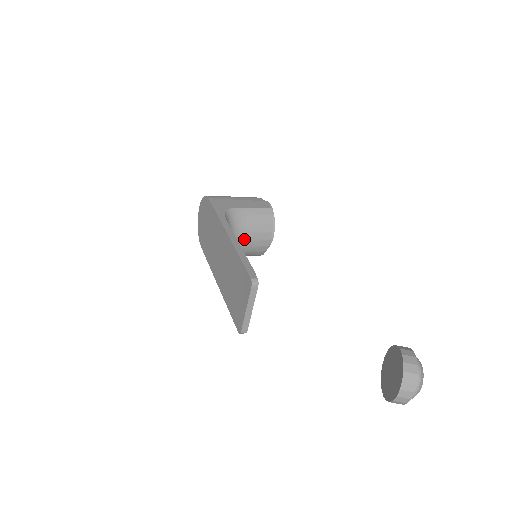
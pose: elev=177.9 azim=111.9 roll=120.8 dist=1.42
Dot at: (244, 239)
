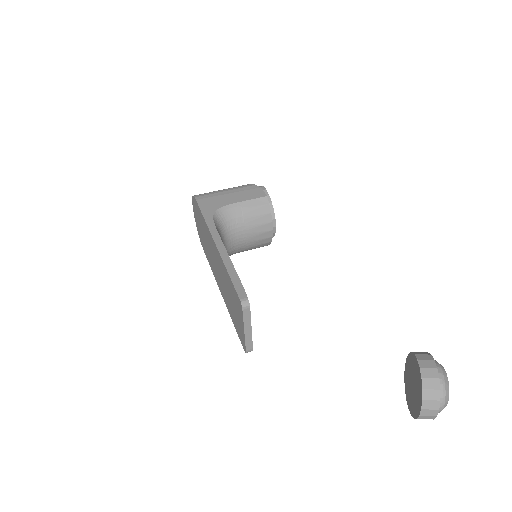
Dot at: (243, 236)
